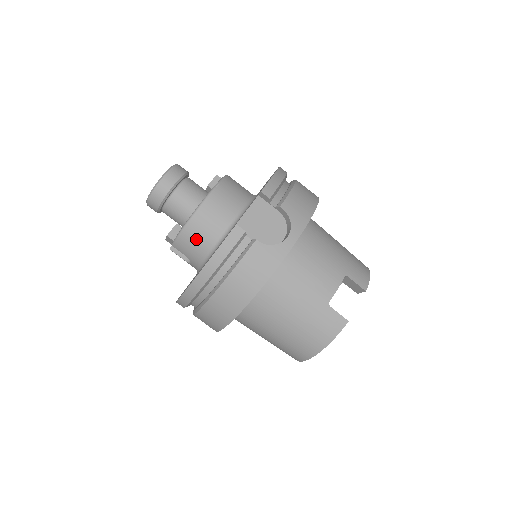
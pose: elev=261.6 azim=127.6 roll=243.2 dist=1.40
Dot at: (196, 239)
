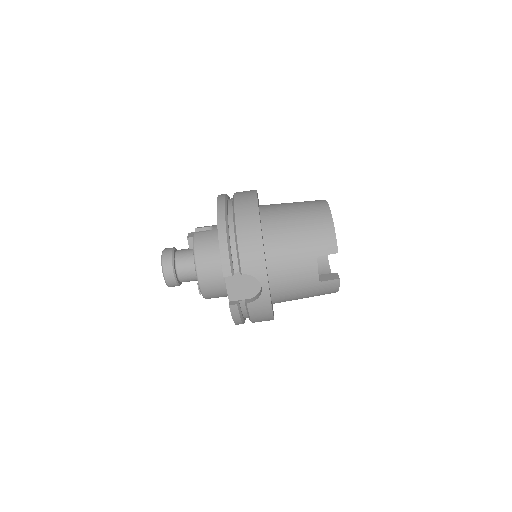
Dot at: (216, 297)
